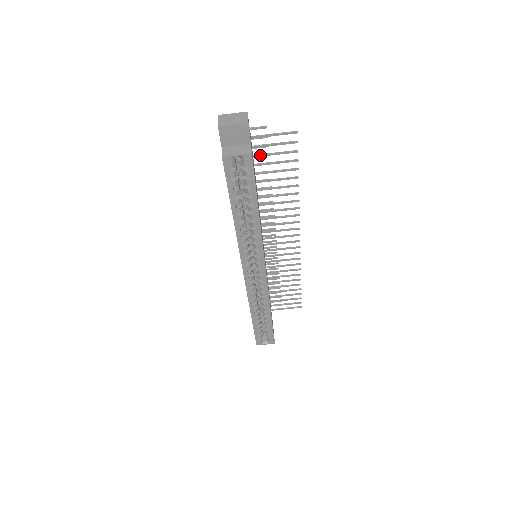
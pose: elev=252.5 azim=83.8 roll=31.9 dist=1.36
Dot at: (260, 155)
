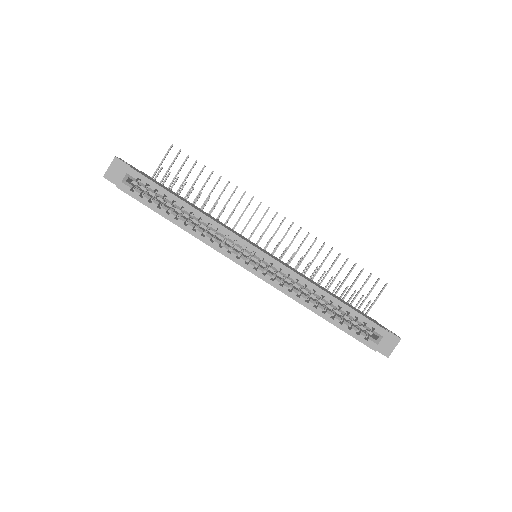
Dot at: (171, 183)
